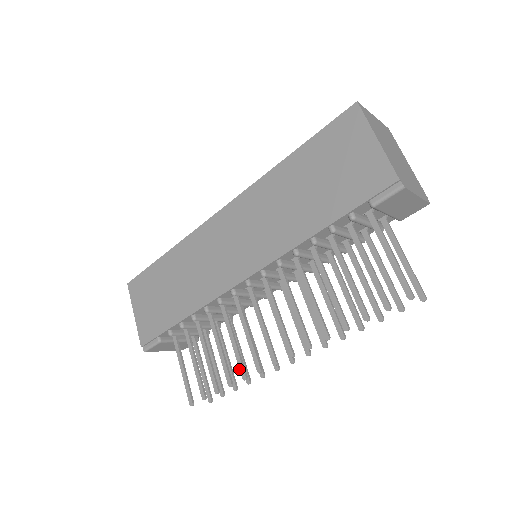
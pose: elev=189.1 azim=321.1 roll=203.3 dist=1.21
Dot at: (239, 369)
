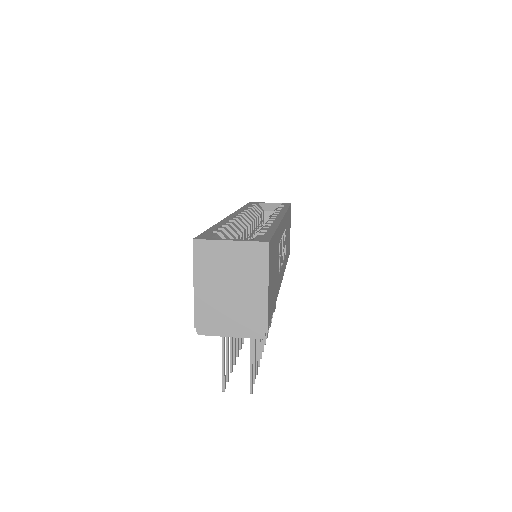
Dot at: occluded
